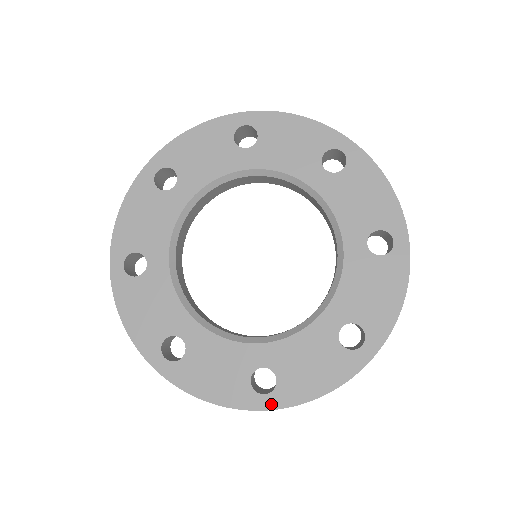
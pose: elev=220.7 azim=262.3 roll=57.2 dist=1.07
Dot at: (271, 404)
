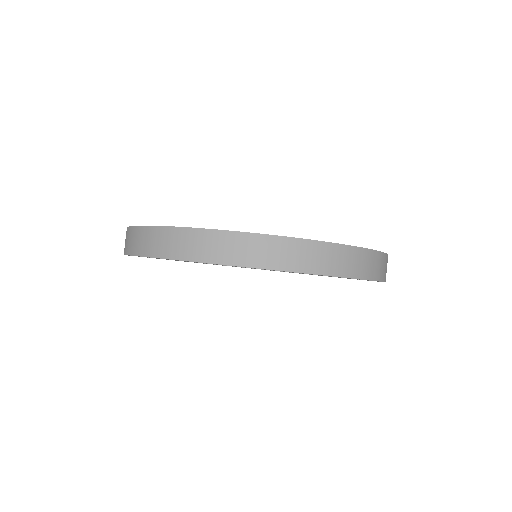
Dot at: occluded
